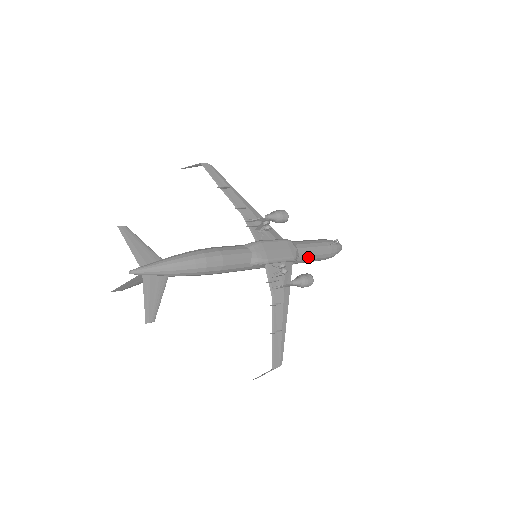
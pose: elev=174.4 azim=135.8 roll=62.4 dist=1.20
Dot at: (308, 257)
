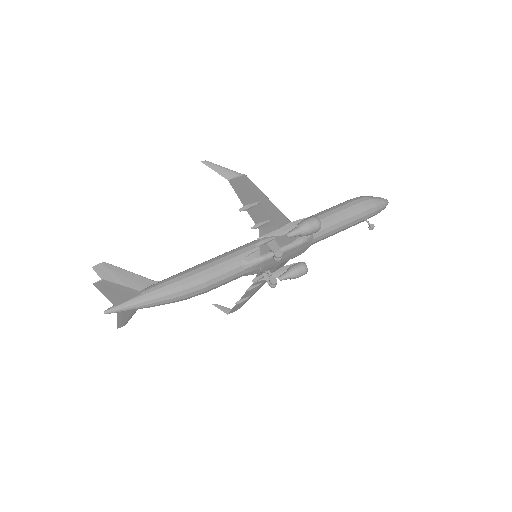
Dot at: occluded
